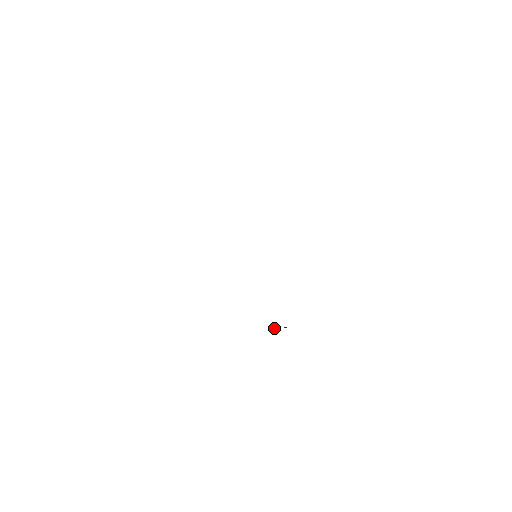
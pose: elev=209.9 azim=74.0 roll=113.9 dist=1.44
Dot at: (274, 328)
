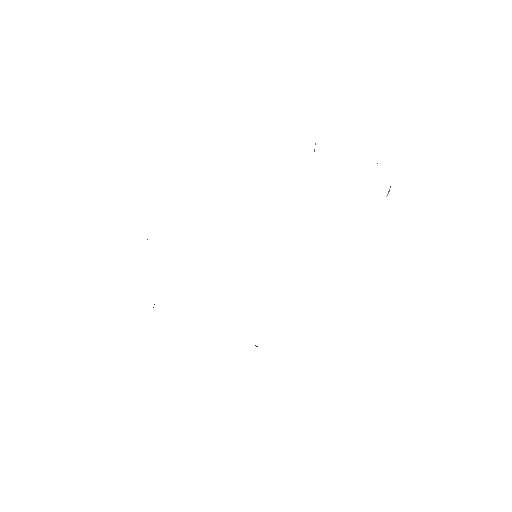
Dot at: occluded
